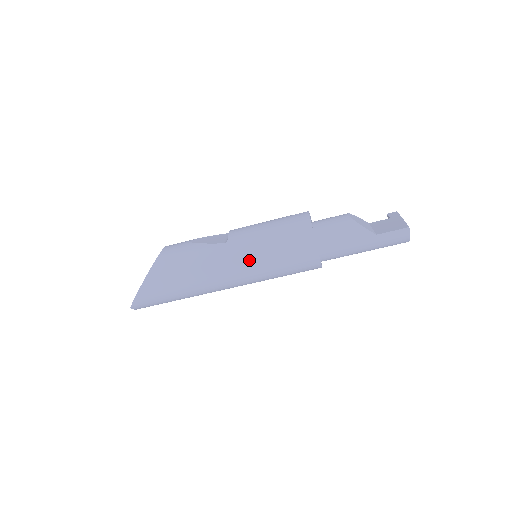
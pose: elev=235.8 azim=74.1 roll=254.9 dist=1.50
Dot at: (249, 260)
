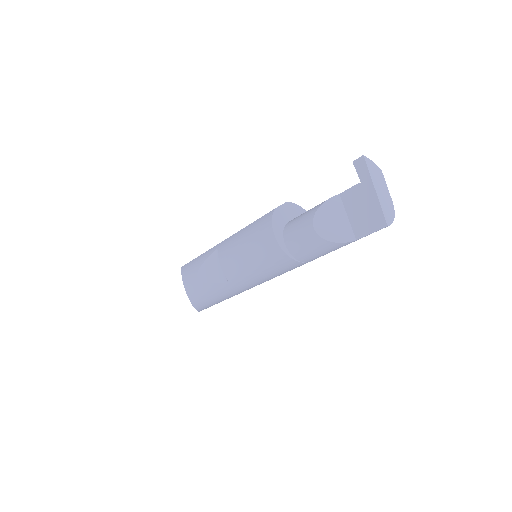
Dot at: (258, 284)
